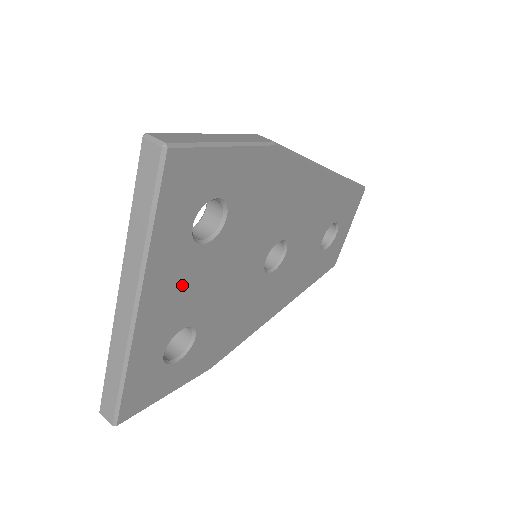
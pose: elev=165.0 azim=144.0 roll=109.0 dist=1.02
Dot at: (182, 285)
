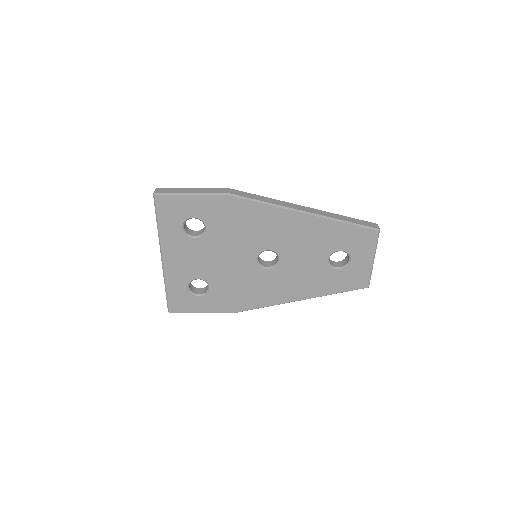
Dot at: (187, 255)
